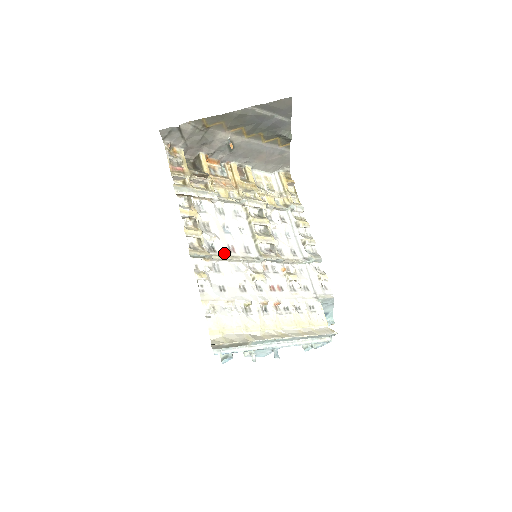
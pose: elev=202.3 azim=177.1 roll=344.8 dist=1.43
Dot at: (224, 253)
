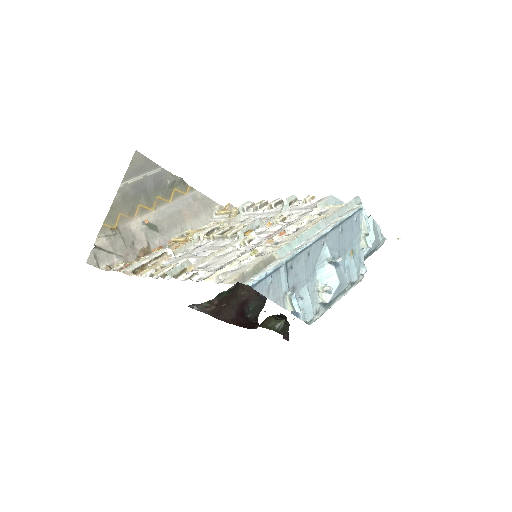
Dot at: occluded
